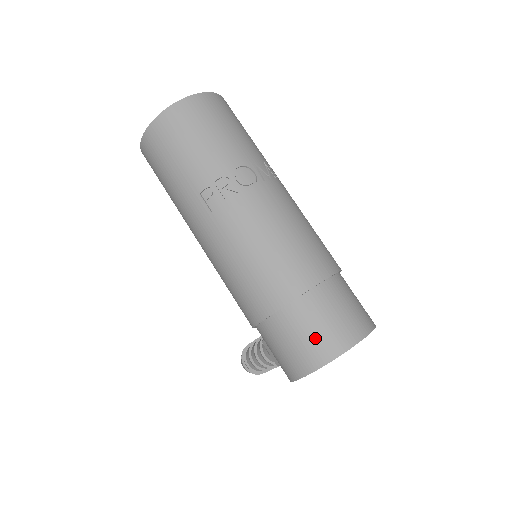
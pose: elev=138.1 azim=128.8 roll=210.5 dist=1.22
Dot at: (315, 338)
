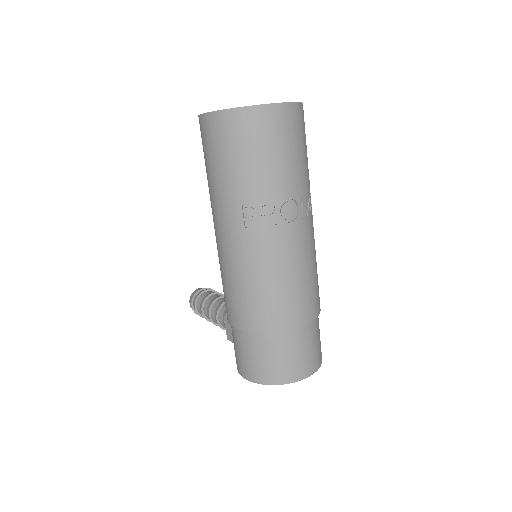
Dot at: (278, 364)
